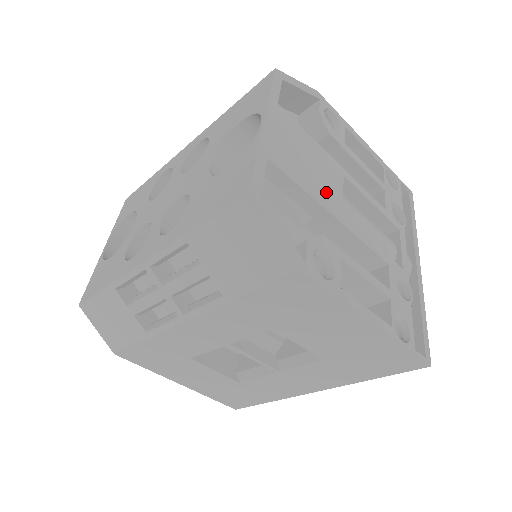
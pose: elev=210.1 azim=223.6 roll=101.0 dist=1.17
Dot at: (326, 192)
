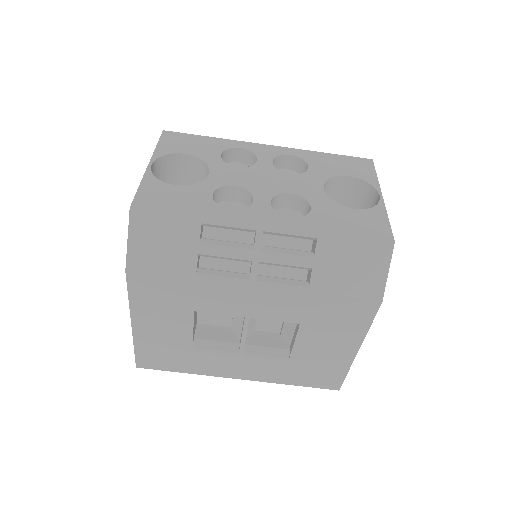
Dot at: occluded
